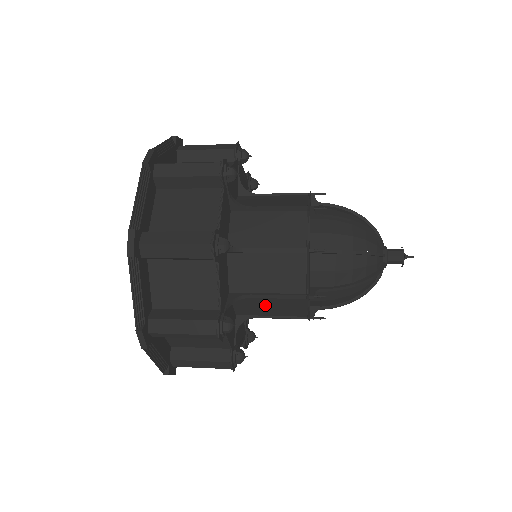
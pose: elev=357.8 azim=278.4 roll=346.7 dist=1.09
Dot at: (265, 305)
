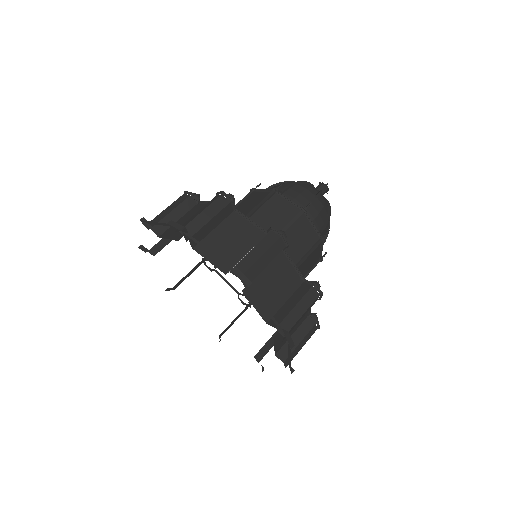
Dot at: (301, 270)
